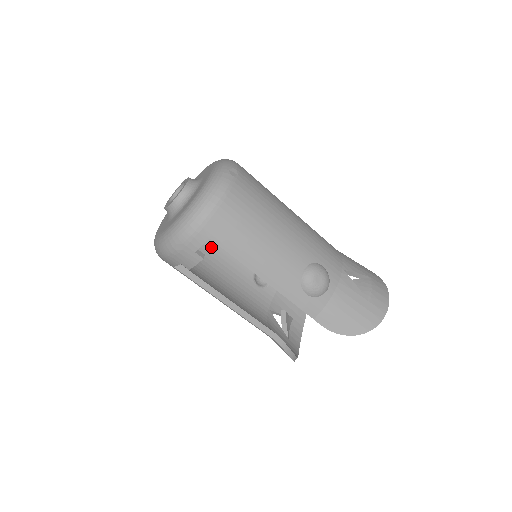
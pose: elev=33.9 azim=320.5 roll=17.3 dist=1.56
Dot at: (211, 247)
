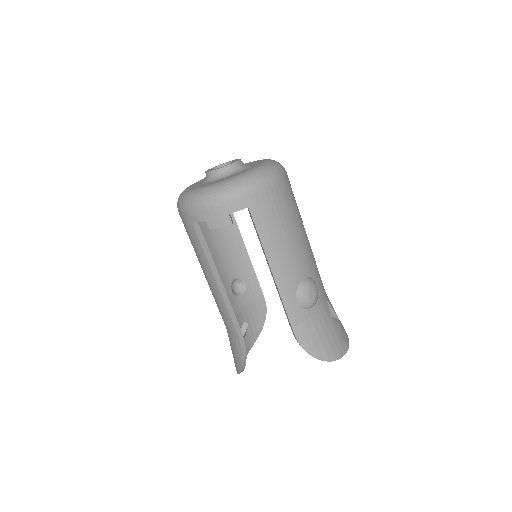
Dot at: (212, 235)
